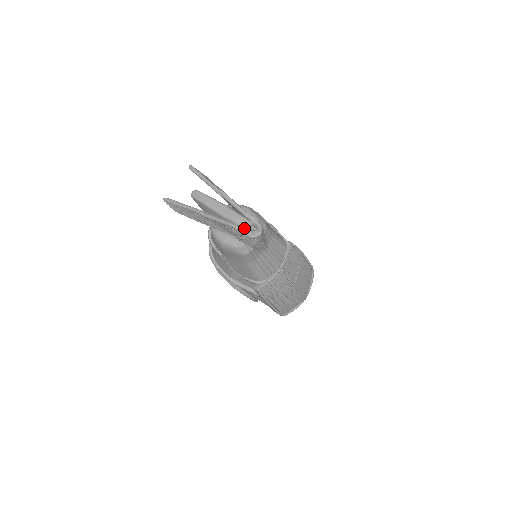
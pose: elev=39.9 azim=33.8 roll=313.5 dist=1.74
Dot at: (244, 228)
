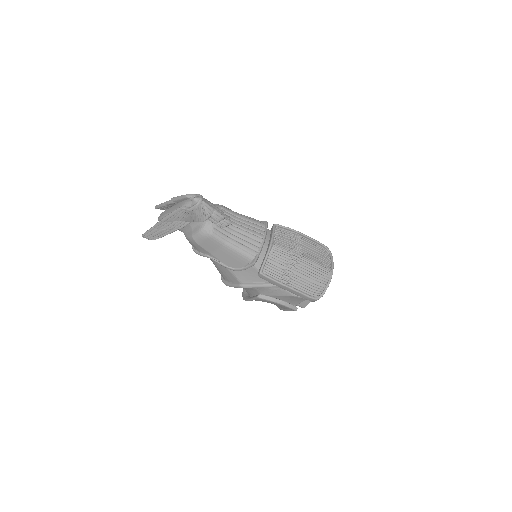
Dot at: (189, 205)
